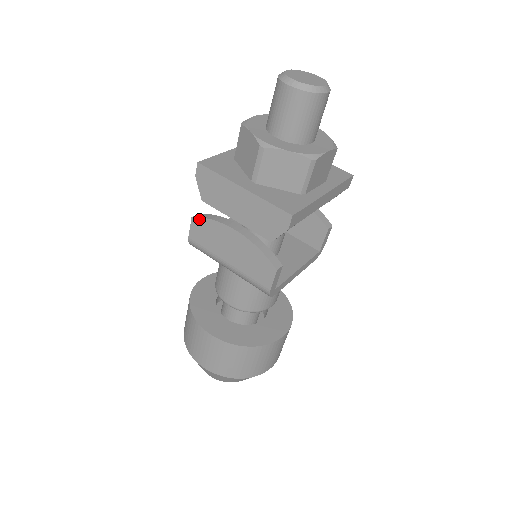
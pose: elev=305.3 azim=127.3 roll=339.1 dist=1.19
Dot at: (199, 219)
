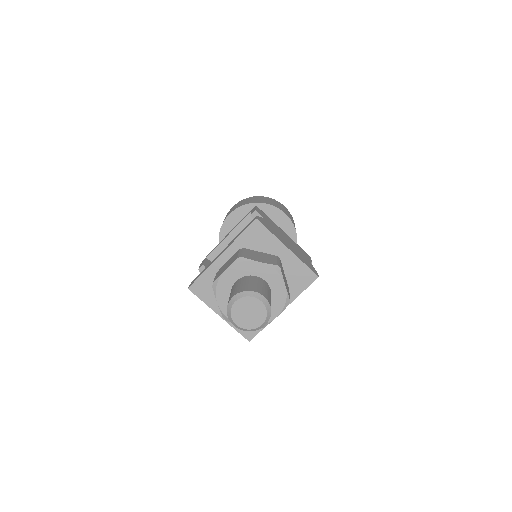
Dot at: occluded
